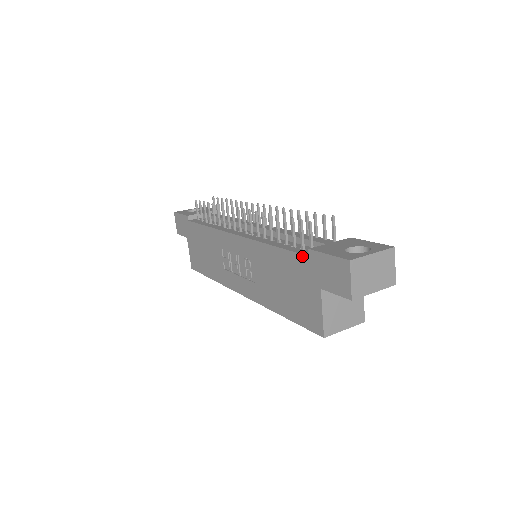
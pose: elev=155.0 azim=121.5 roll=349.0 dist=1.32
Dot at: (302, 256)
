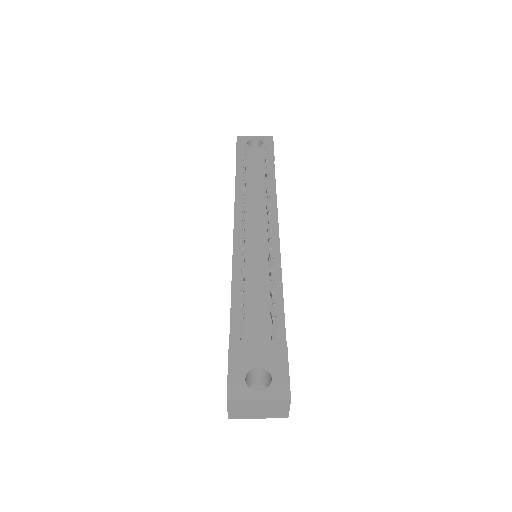
Dot at: (229, 337)
